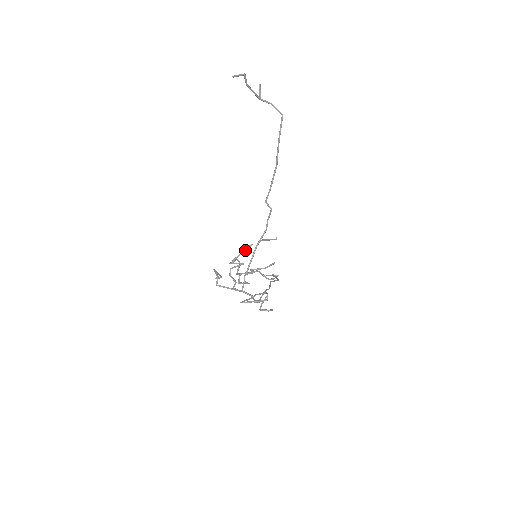
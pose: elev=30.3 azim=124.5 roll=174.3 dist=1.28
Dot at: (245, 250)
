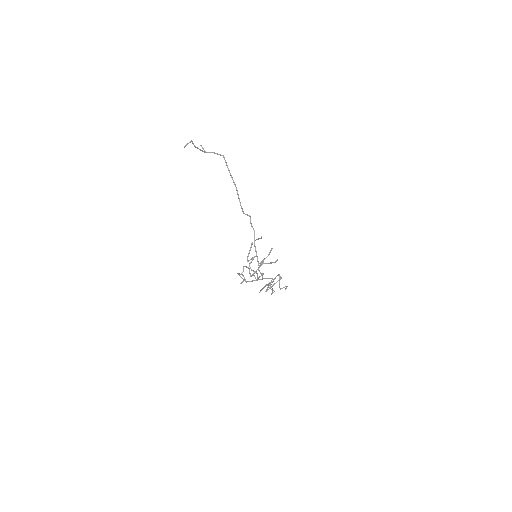
Dot at: (250, 248)
